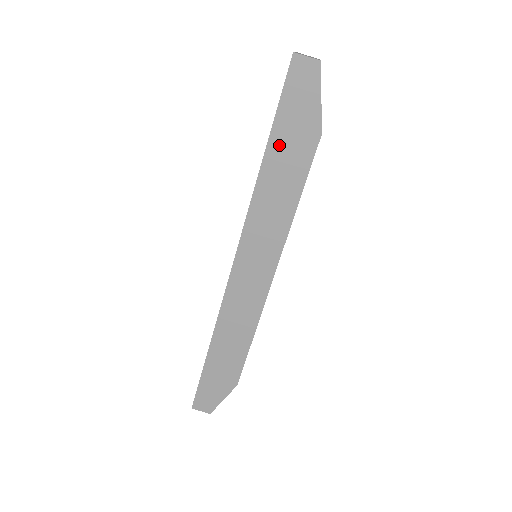
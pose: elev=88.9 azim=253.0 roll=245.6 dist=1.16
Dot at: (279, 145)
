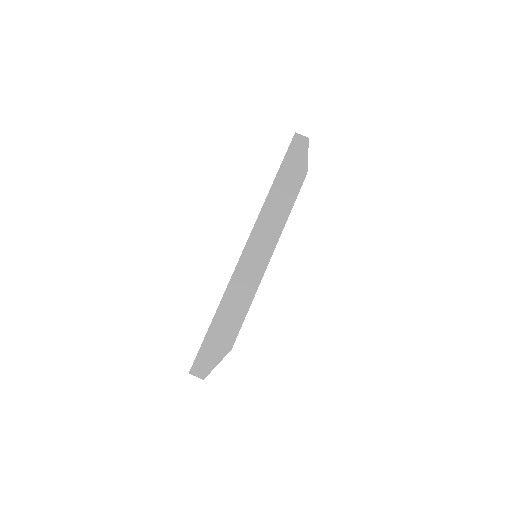
Dot at: (283, 176)
